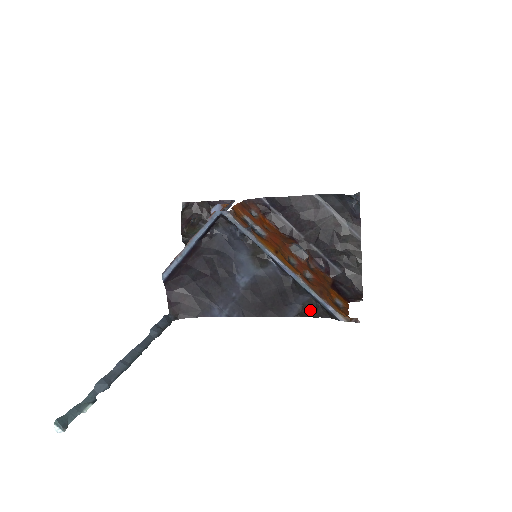
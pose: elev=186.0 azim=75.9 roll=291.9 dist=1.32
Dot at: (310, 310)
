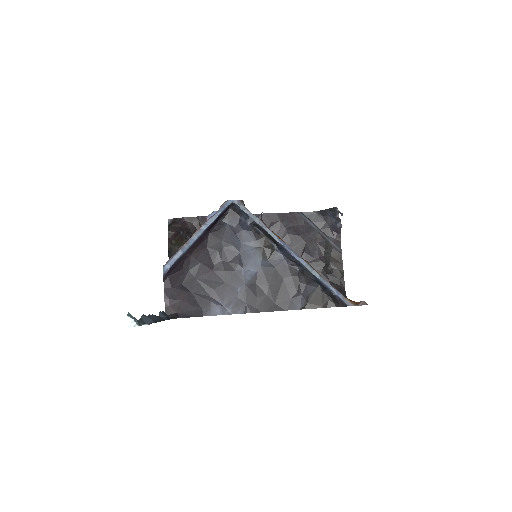
Dot at: (316, 301)
